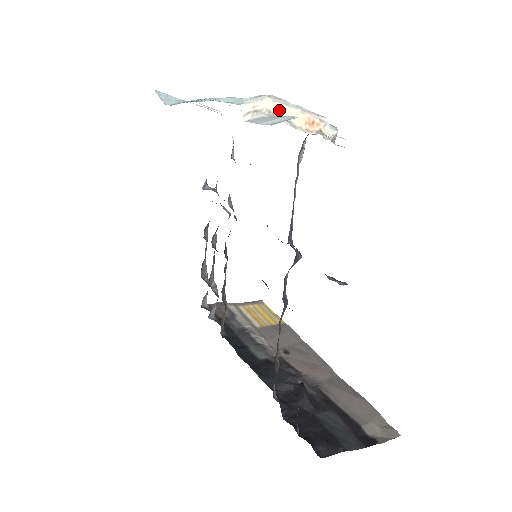
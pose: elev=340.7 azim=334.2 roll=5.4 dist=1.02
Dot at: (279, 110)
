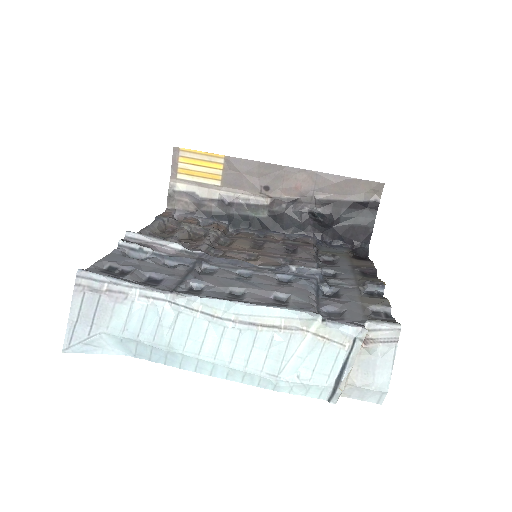
Dot at: (347, 379)
